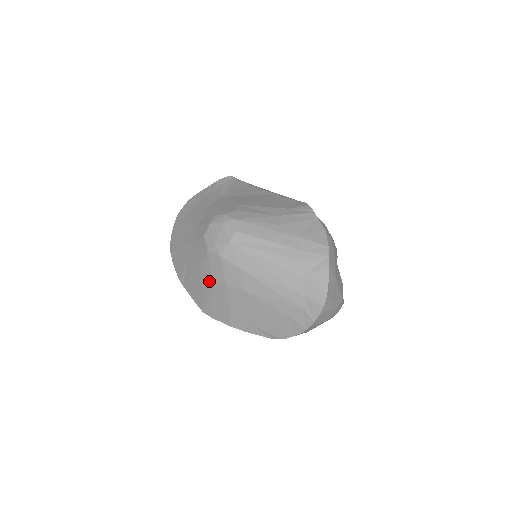
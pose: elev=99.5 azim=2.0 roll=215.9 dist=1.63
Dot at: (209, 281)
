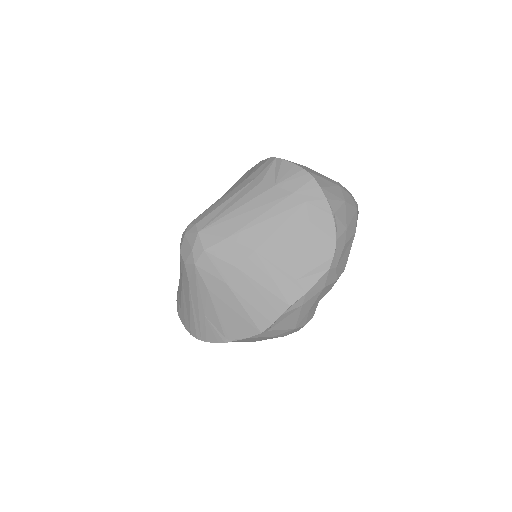
Dot at: (226, 289)
